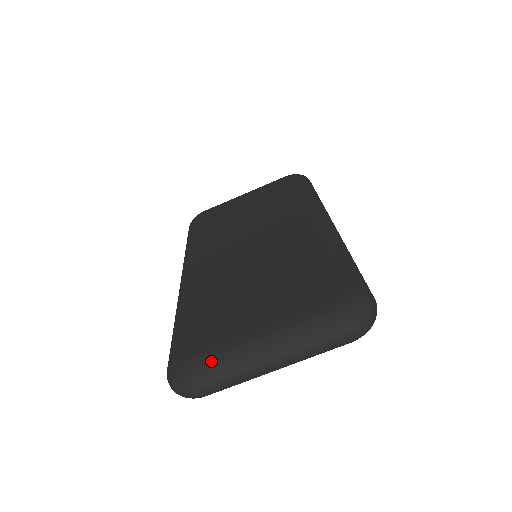
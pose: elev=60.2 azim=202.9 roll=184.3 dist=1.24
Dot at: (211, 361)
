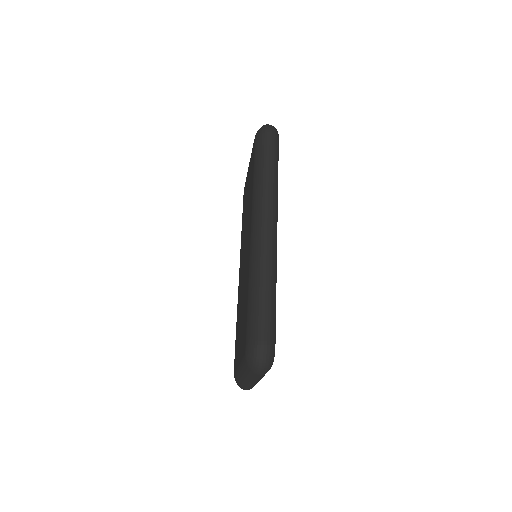
Dot at: (237, 379)
